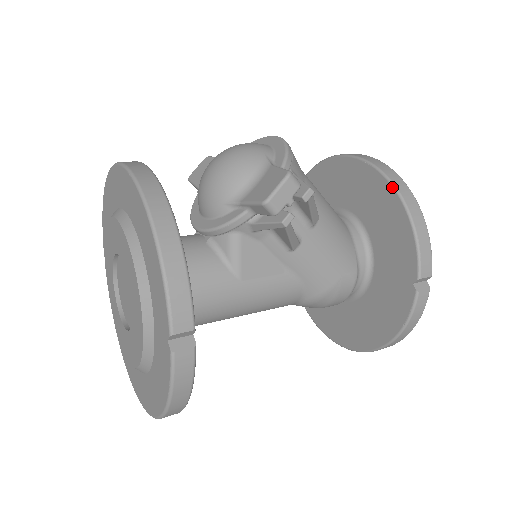
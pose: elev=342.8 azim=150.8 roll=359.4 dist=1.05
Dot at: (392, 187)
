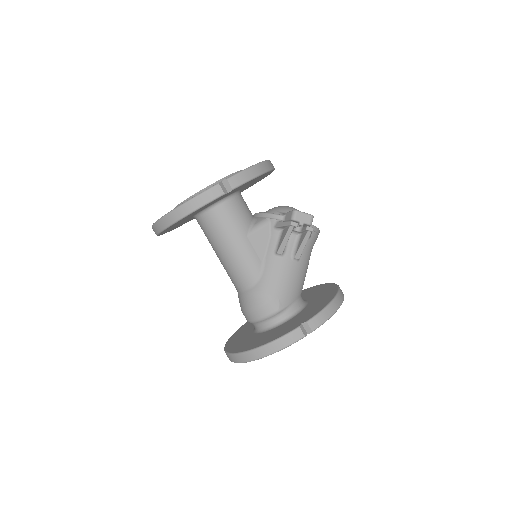
Dot at: (337, 292)
